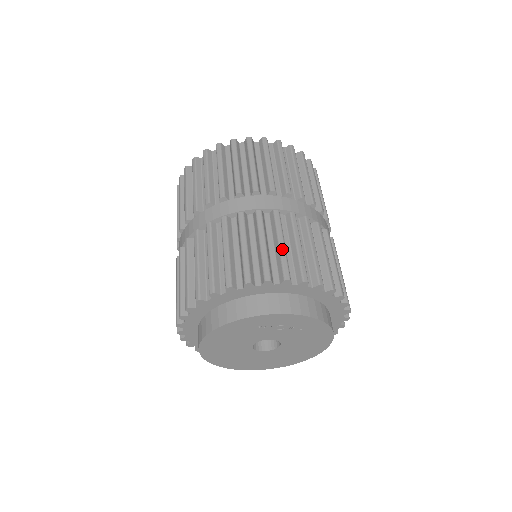
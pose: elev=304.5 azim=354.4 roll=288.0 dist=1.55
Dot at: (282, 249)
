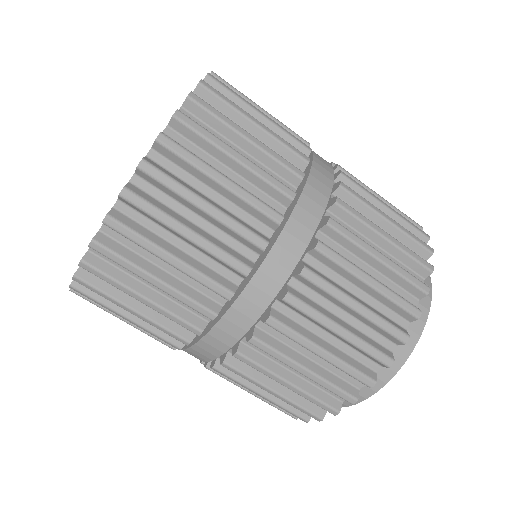
Dot at: occluded
